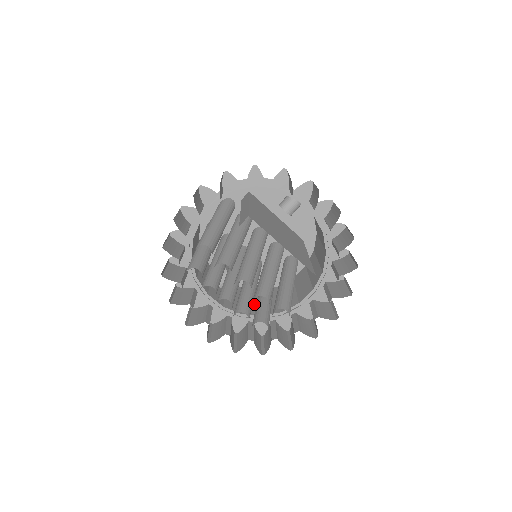
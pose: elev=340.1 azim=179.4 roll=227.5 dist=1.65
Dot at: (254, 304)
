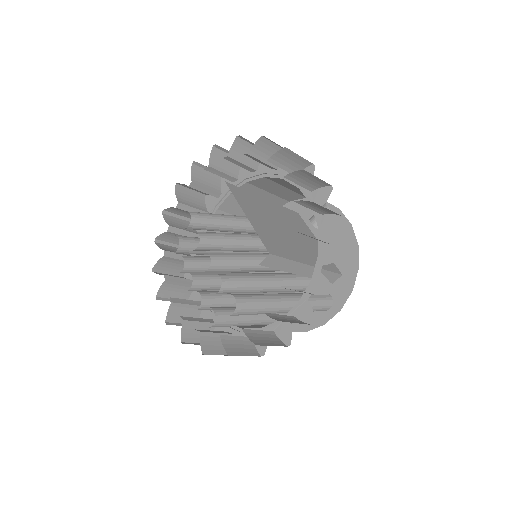
Dot at: (255, 327)
